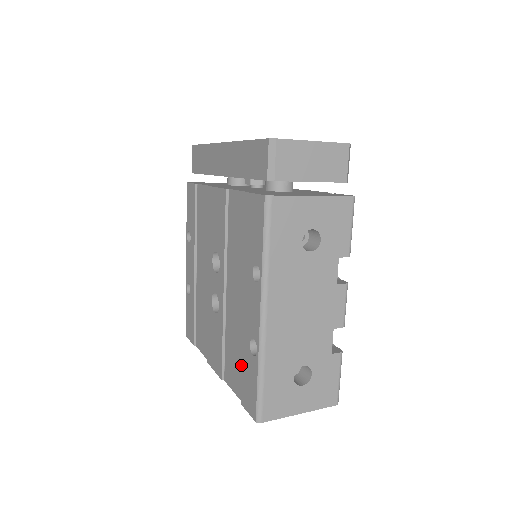
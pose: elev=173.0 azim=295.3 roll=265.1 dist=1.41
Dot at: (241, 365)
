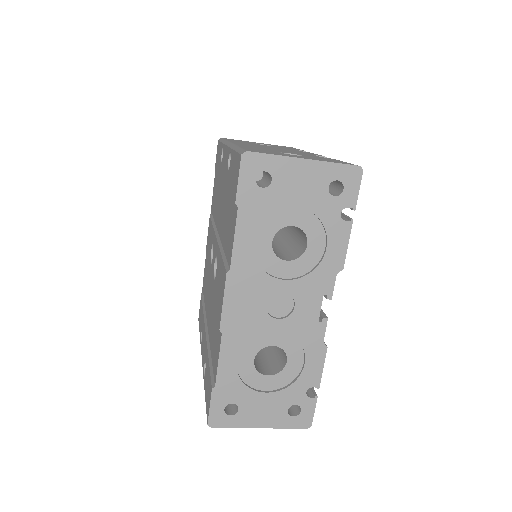
Dot at: (231, 203)
